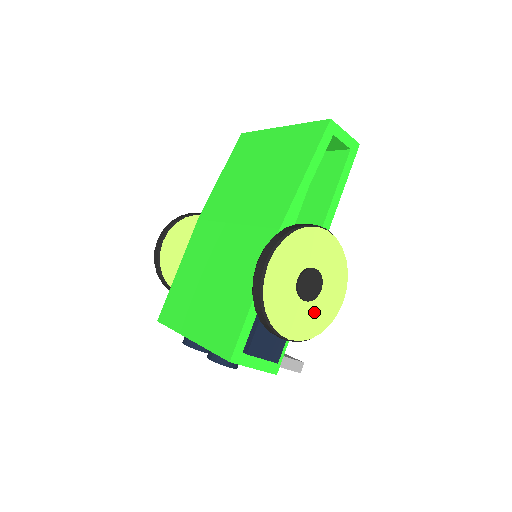
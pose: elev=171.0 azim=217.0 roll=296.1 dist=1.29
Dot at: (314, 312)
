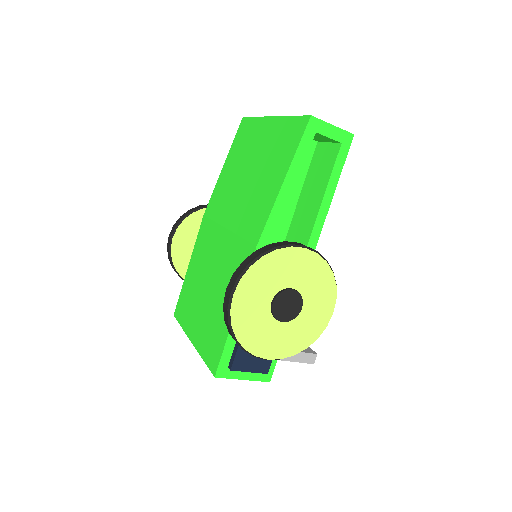
Dot at: (296, 330)
